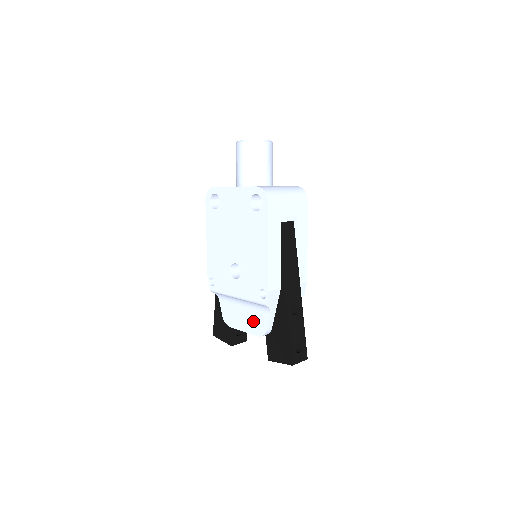
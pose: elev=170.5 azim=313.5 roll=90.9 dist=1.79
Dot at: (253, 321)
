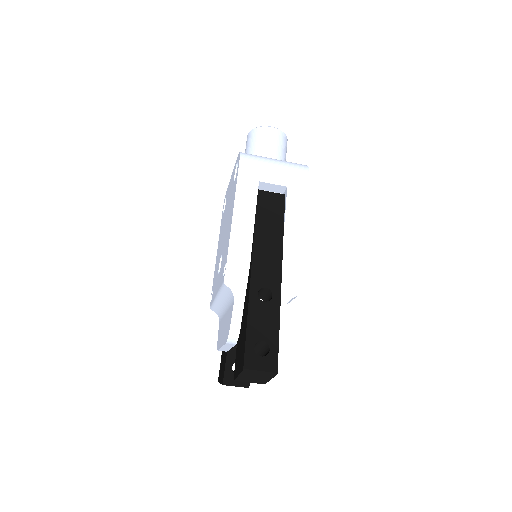
Dot at: (227, 324)
